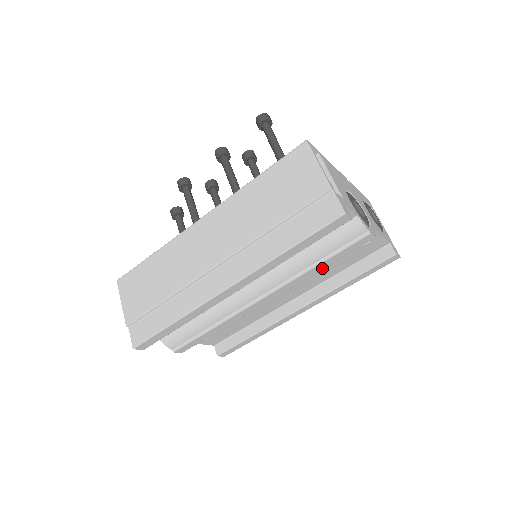
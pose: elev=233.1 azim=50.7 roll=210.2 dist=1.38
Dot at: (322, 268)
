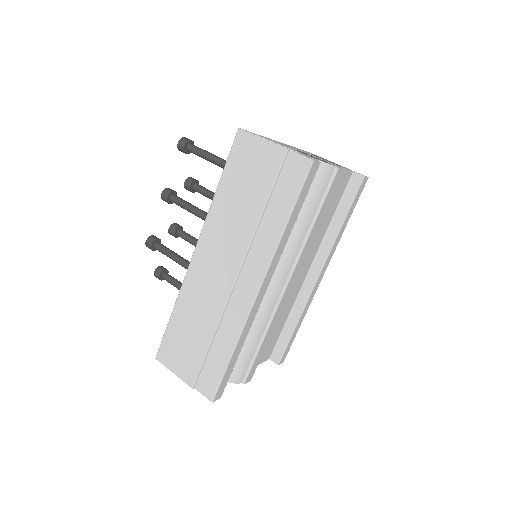
Dot at: (319, 224)
